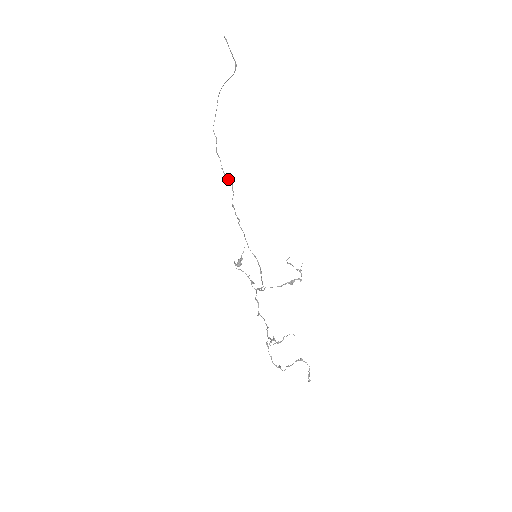
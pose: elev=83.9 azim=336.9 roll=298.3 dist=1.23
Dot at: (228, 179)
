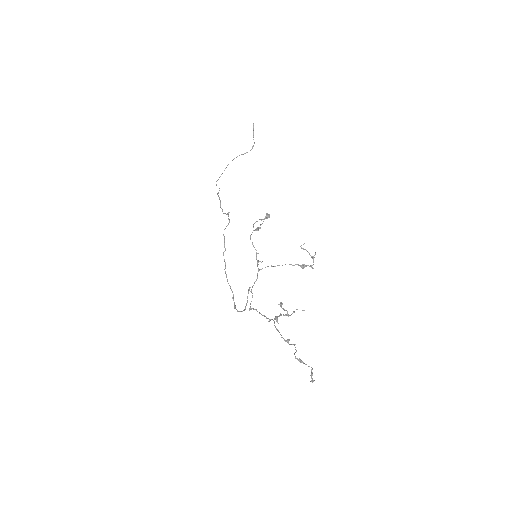
Dot at: (225, 213)
